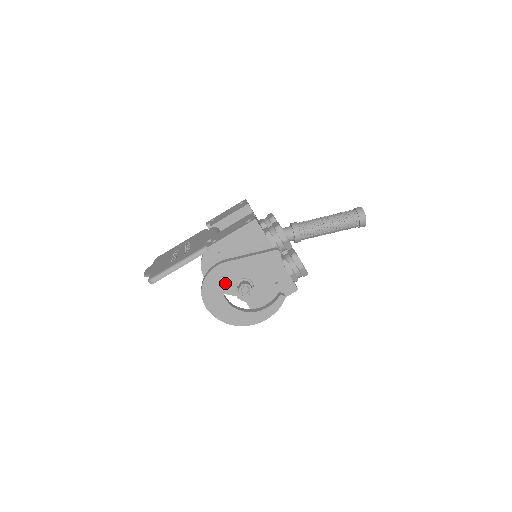
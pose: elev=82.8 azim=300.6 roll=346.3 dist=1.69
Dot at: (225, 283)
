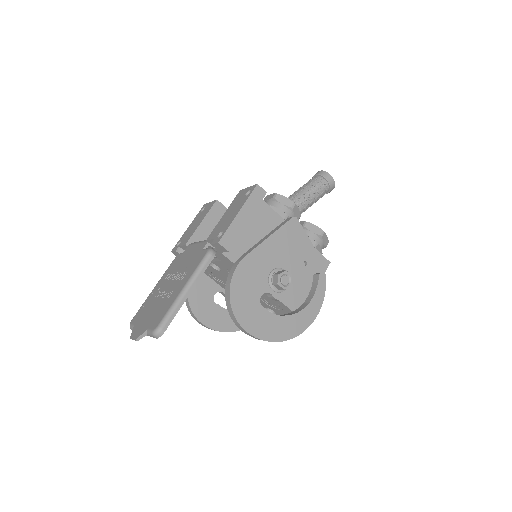
Dot at: (255, 286)
